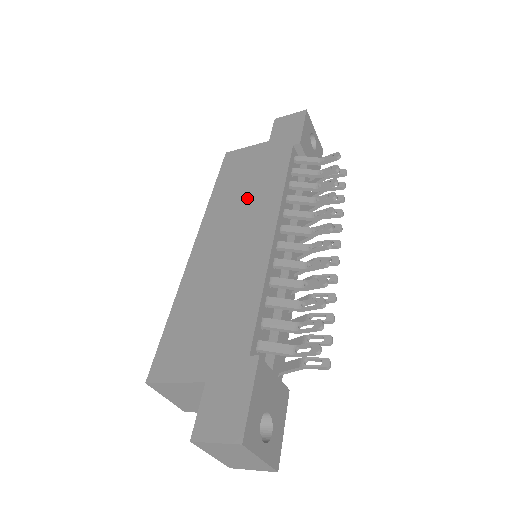
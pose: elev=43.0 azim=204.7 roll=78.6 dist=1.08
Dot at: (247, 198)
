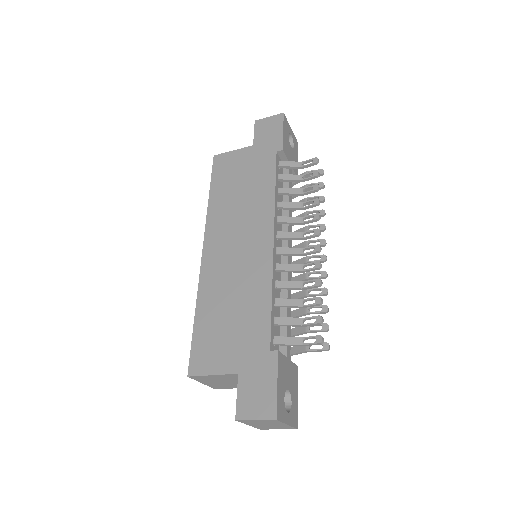
Dot at: (243, 206)
